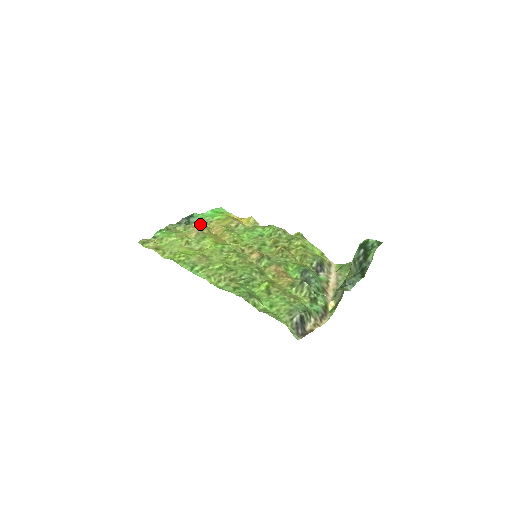
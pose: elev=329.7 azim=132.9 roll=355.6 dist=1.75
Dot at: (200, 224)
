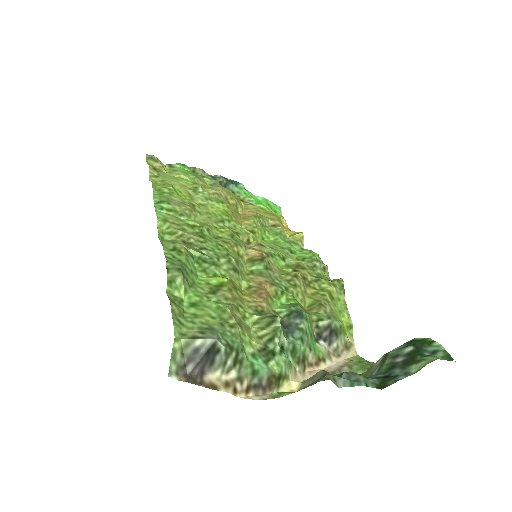
Dot at: occluded
